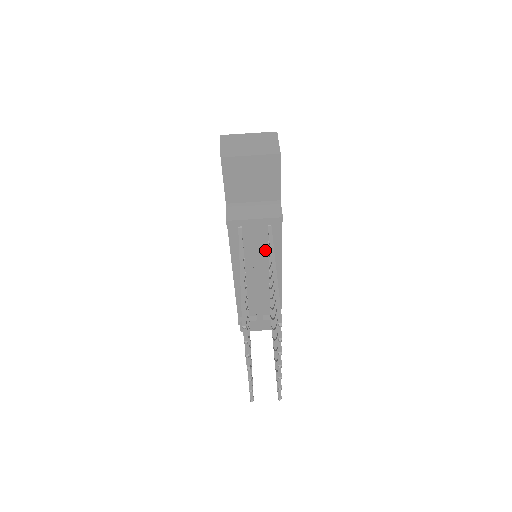
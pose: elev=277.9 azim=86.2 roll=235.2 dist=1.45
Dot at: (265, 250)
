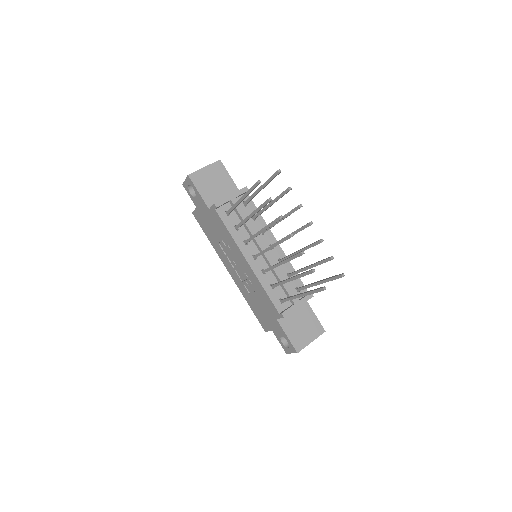
Dot at: (254, 226)
